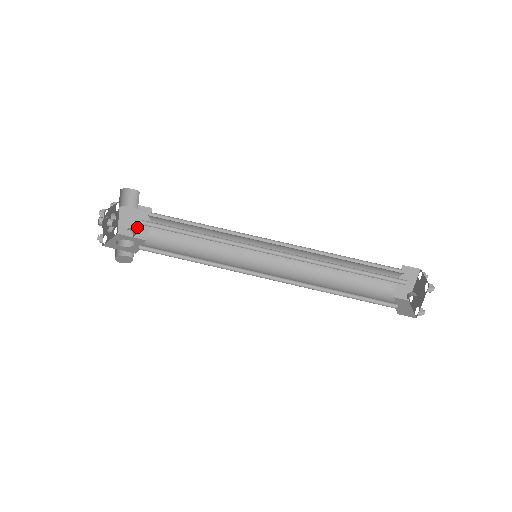
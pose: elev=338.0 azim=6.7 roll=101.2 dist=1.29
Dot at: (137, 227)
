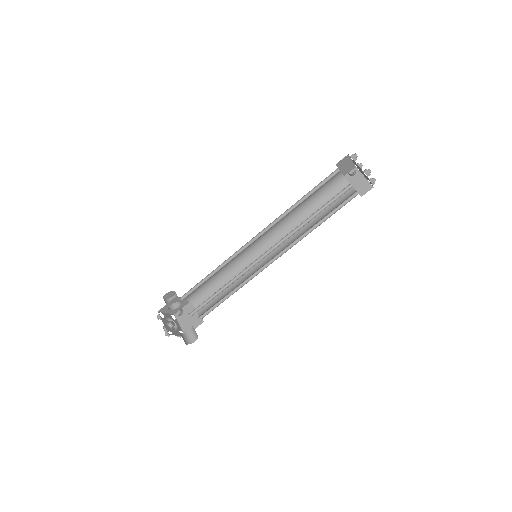
Dot at: (192, 320)
